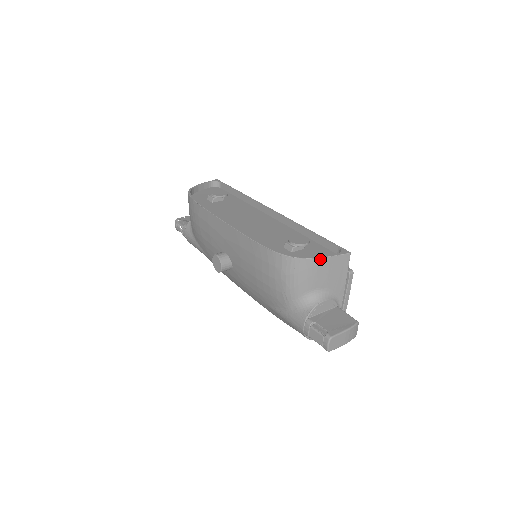
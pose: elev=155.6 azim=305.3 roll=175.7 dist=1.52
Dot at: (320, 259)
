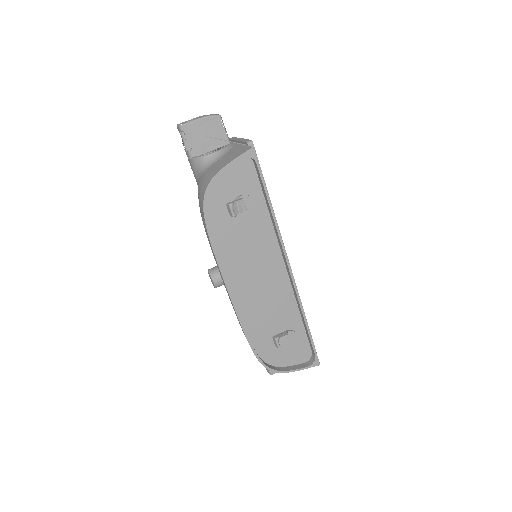
Dot at: (291, 371)
